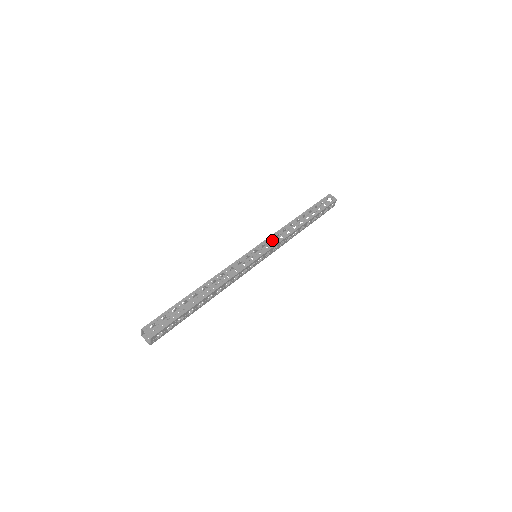
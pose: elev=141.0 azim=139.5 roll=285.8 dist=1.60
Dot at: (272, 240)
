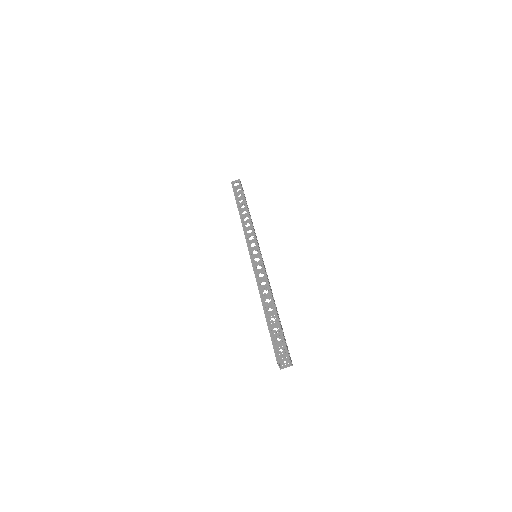
Dot at: occluded
